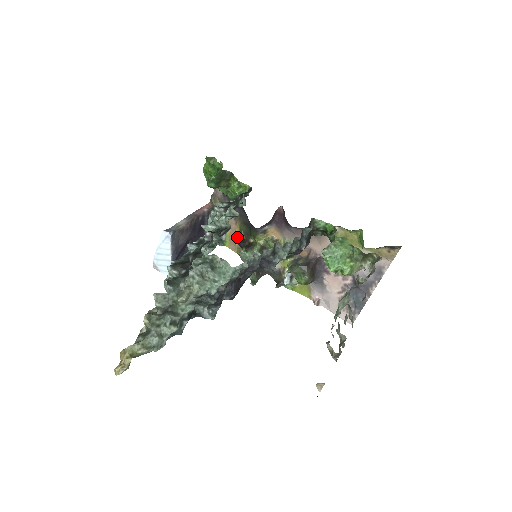
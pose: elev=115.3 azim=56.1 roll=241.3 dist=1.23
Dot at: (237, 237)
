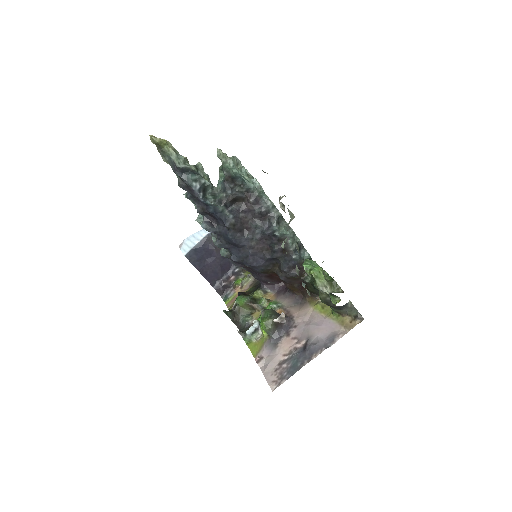
Dot at: occluded
